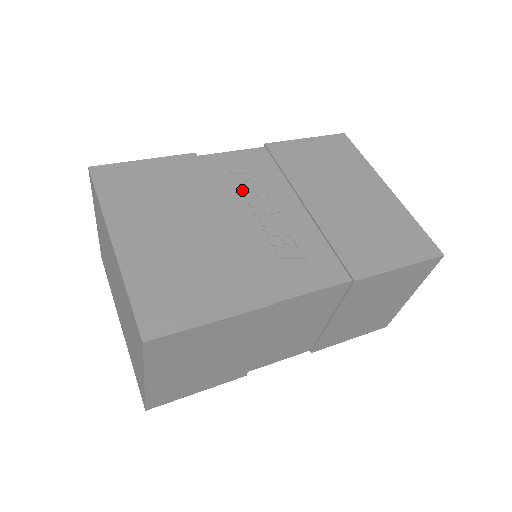
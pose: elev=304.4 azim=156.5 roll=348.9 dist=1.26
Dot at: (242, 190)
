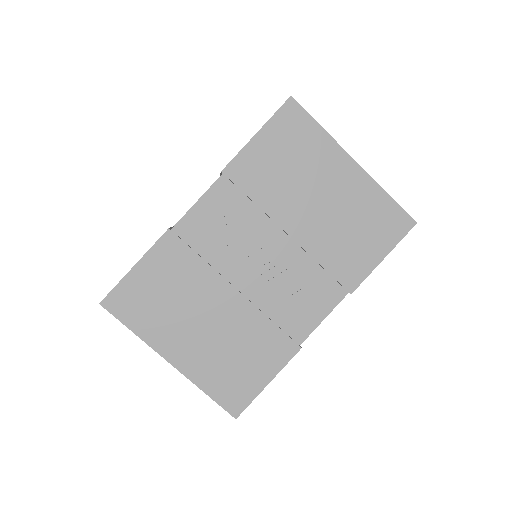
Dot at: (230, 249)
